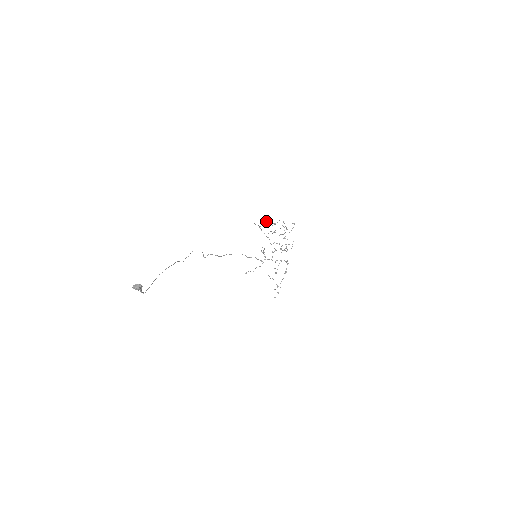
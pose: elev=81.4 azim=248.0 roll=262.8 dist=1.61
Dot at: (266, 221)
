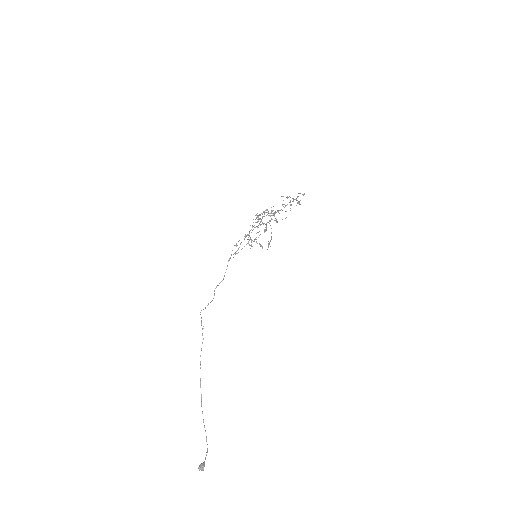
Dot at: occluded
